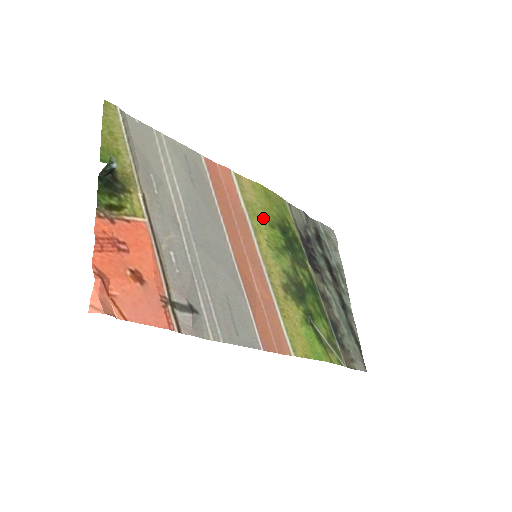
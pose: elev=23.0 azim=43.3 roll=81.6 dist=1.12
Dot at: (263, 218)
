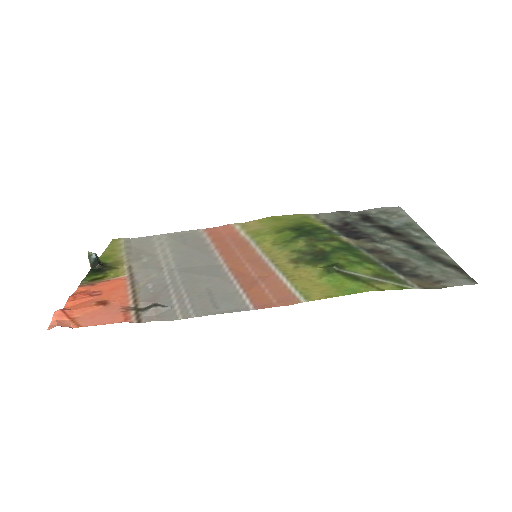
Dot at: (269, 232)
